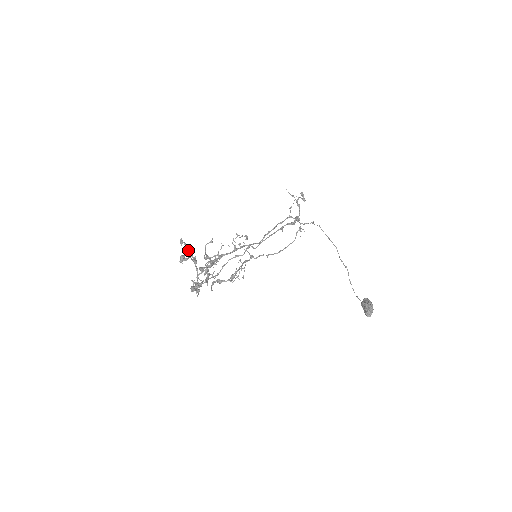
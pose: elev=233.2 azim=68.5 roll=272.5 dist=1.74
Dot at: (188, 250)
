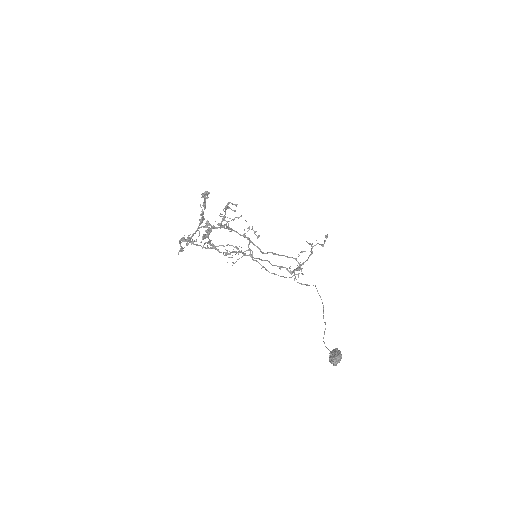
Dot at: (202, 209)
